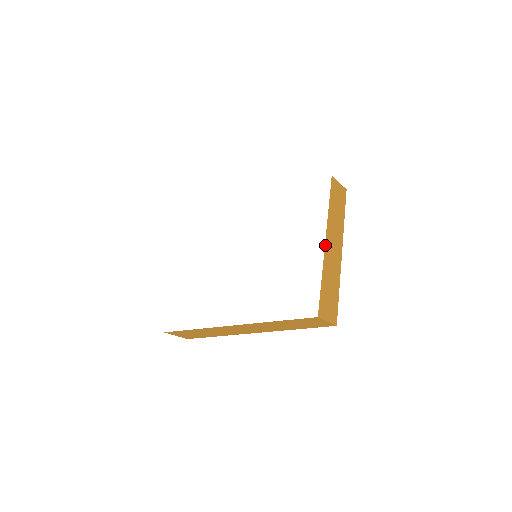
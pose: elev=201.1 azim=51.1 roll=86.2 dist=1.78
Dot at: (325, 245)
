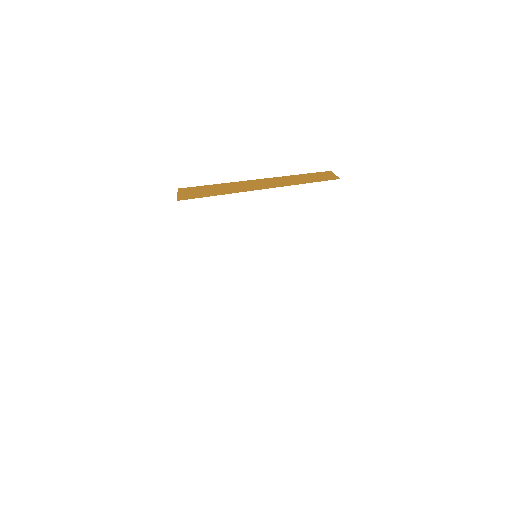
Dot at: occluded
